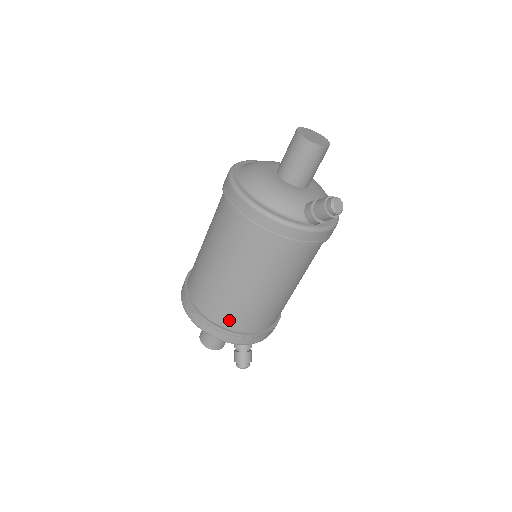
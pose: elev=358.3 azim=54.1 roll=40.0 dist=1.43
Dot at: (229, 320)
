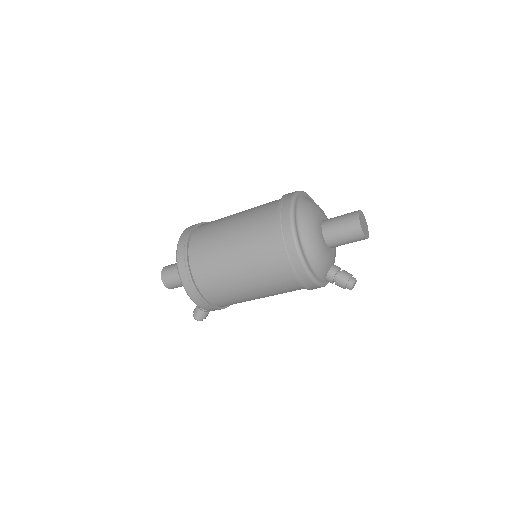
Dot at: (218, 301)
